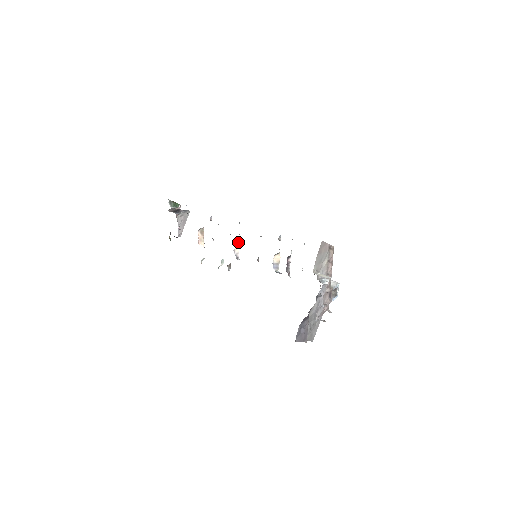
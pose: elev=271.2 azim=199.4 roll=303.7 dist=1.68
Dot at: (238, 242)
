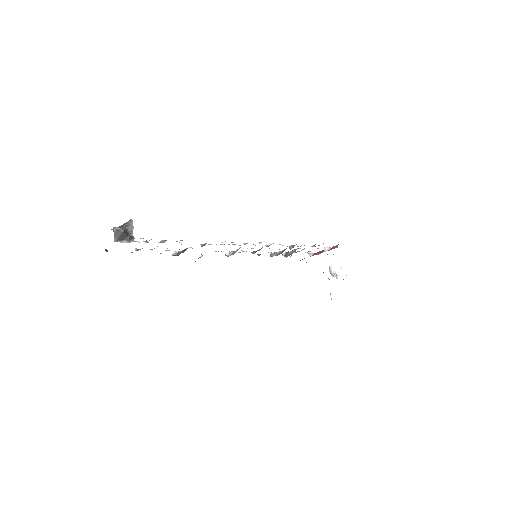
Dot at: occluded
